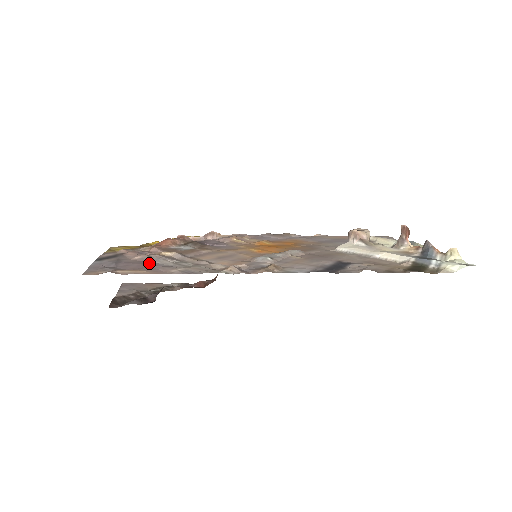
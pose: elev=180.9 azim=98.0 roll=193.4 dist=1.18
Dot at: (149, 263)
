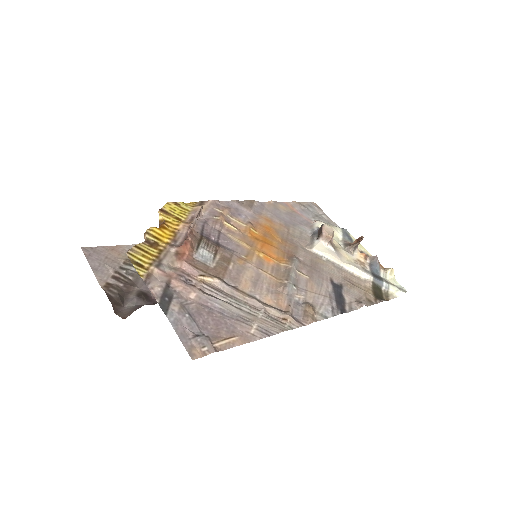
Dot at: (216, 311)
